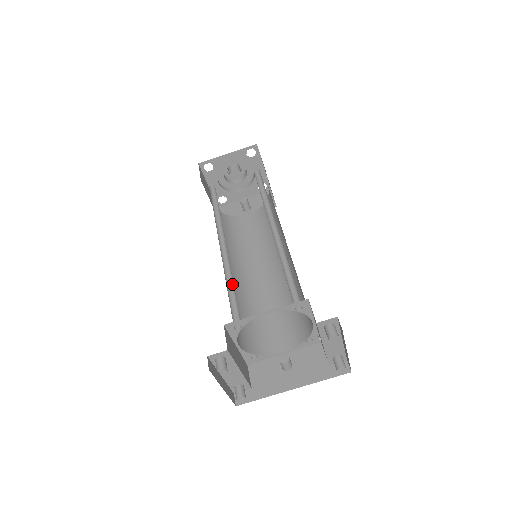
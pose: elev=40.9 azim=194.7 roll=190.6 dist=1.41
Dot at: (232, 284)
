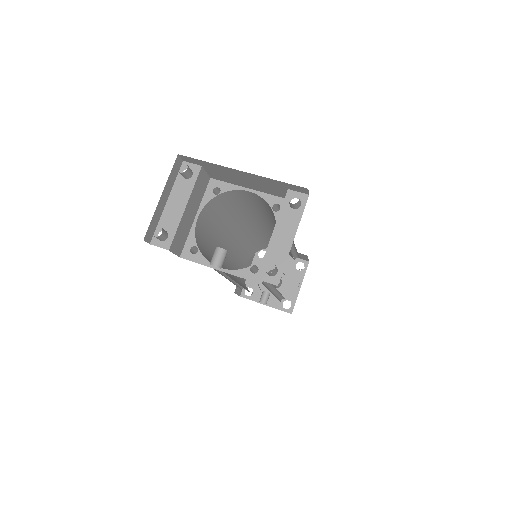
Dot at: (231, 213)
